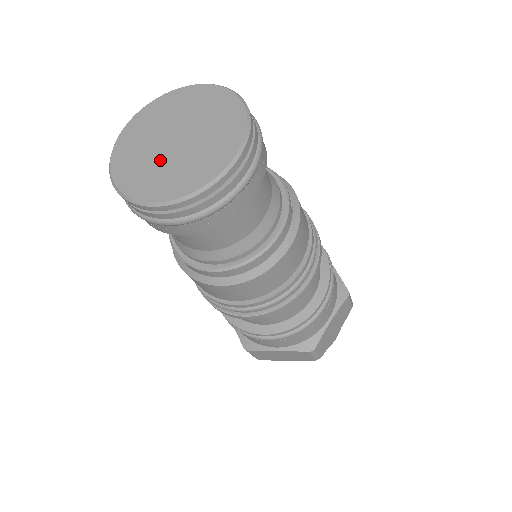
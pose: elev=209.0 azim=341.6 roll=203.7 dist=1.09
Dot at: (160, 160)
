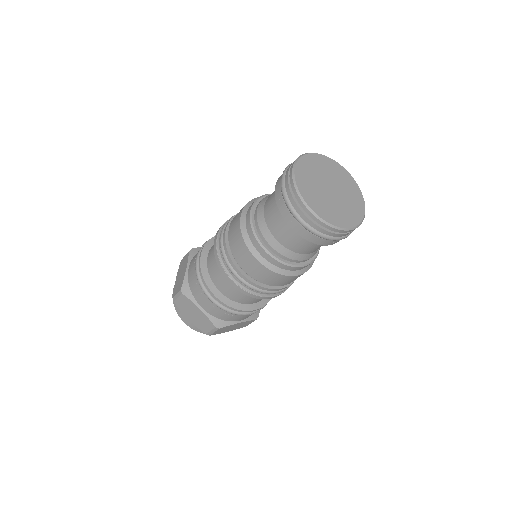
Dot at: (320, 190)
